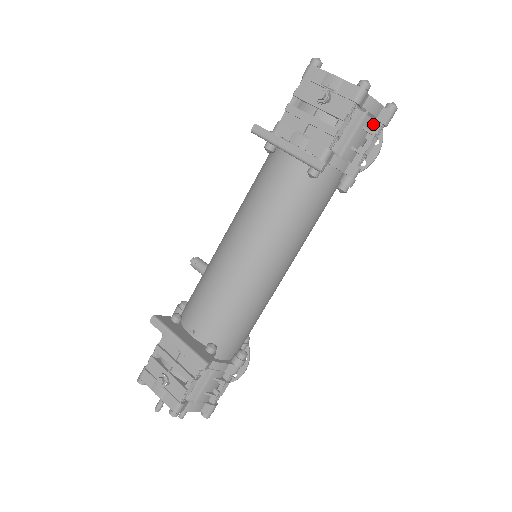
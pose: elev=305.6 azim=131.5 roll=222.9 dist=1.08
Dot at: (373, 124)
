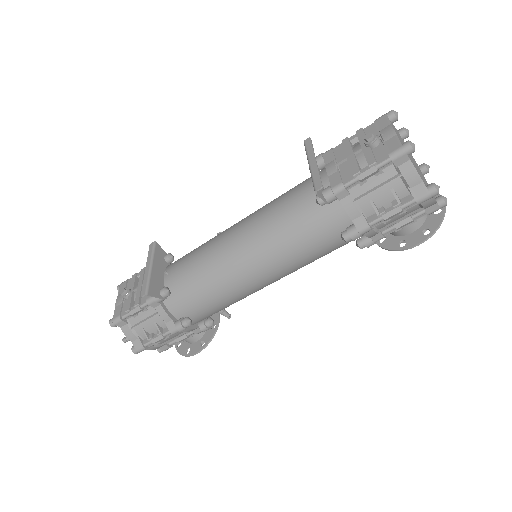
Dot at: (407, 194)
